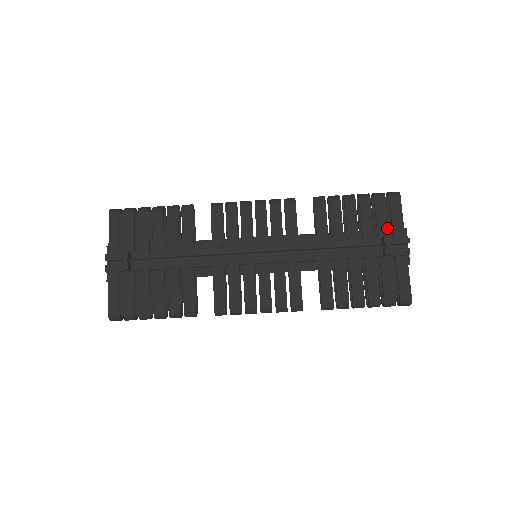
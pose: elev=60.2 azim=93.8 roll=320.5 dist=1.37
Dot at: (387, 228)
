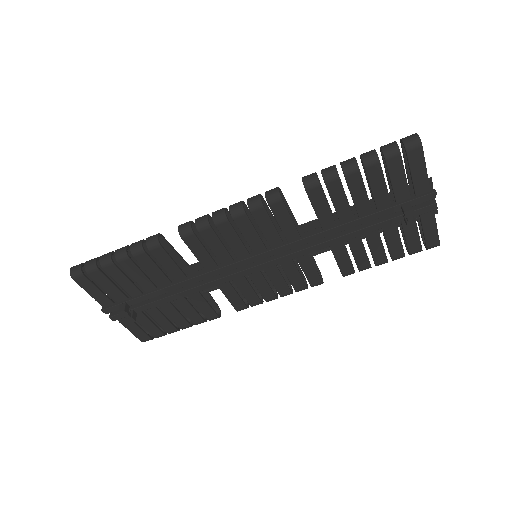
Dot at: (406, 189)
